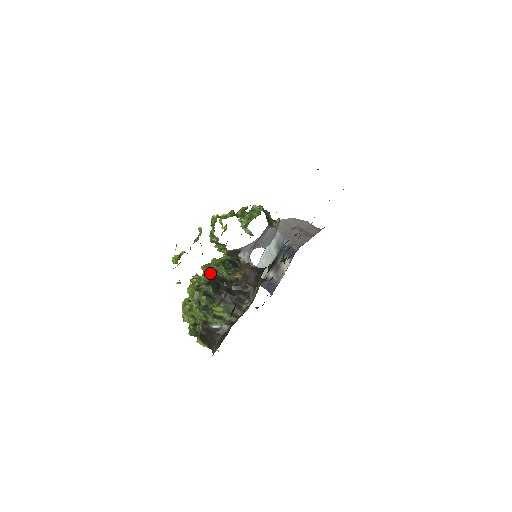
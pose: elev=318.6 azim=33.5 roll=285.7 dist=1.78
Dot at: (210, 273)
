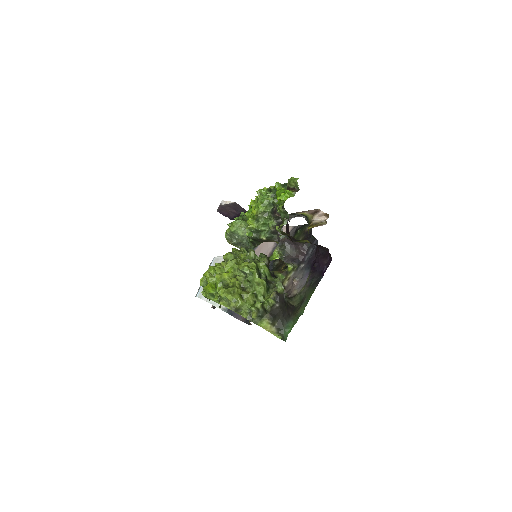
Dot at: occluded
